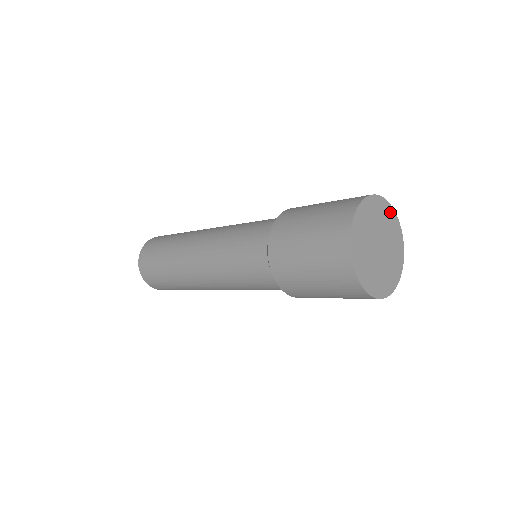
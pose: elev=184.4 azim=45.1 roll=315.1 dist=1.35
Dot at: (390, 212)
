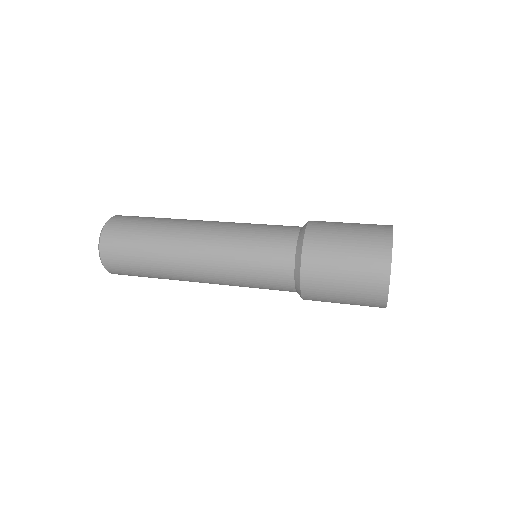
Dot at: occluded
